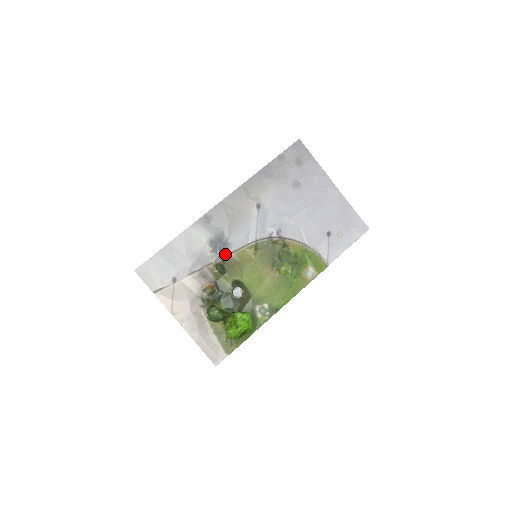
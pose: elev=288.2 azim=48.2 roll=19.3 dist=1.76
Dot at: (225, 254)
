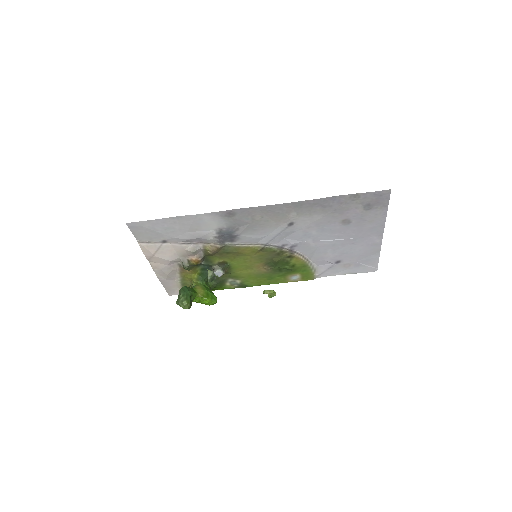
Dot at: (228, 242)
